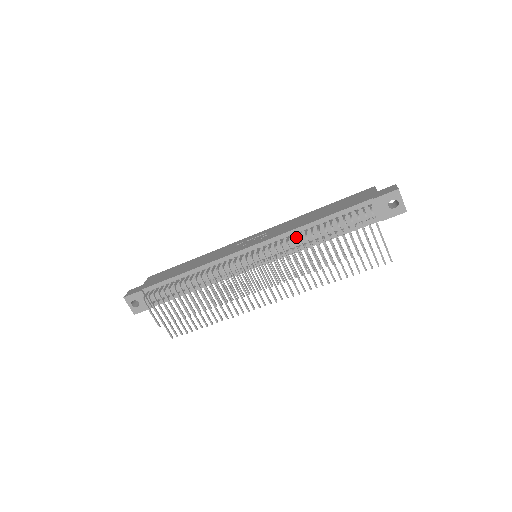
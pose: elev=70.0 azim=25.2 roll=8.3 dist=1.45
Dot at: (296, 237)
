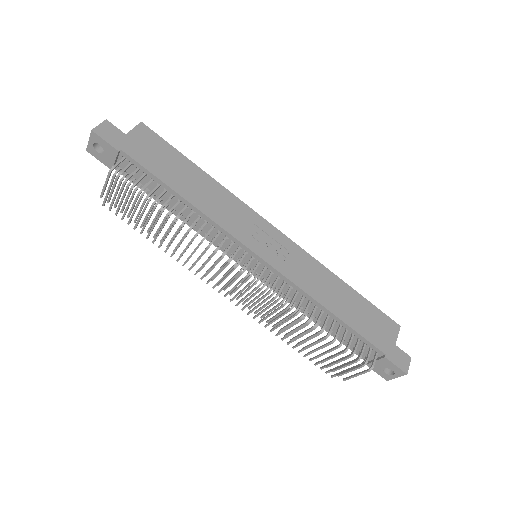
Dot at: (303, 298)
